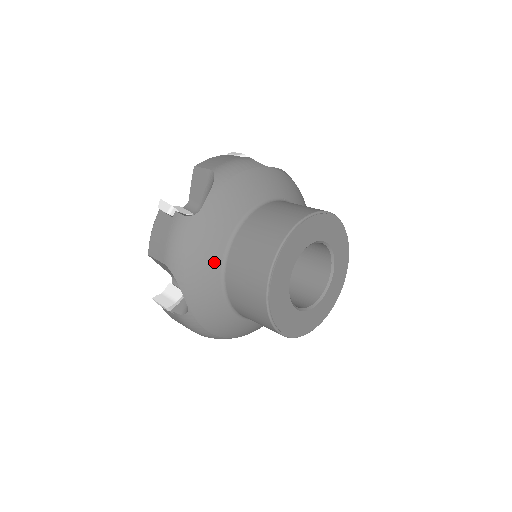
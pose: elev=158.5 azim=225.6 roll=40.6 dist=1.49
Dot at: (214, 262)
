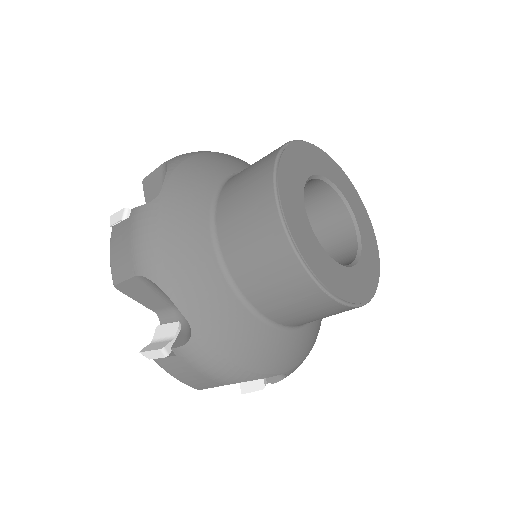
Dot at: (220, 171)
